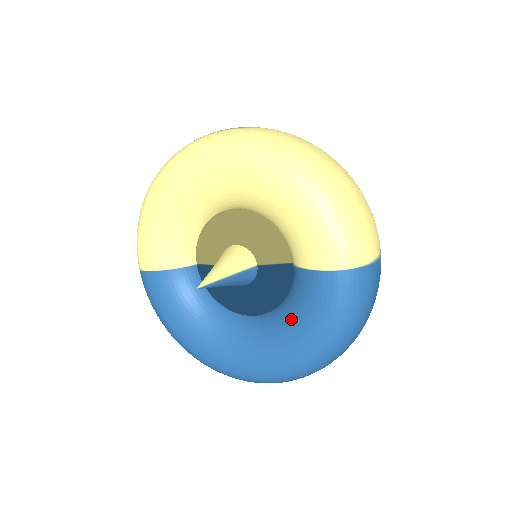
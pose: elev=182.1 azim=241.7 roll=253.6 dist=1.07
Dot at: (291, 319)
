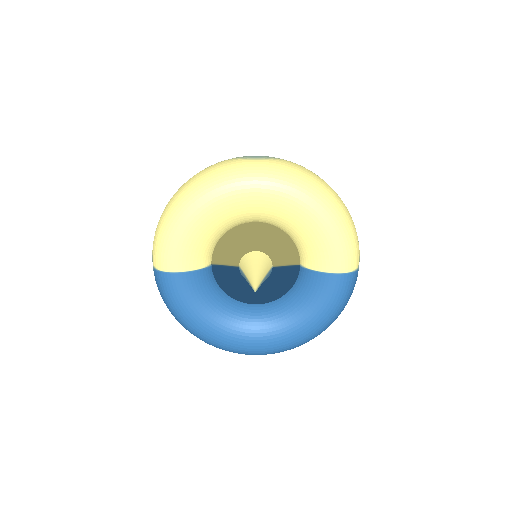
Dot at: (300, 307)
